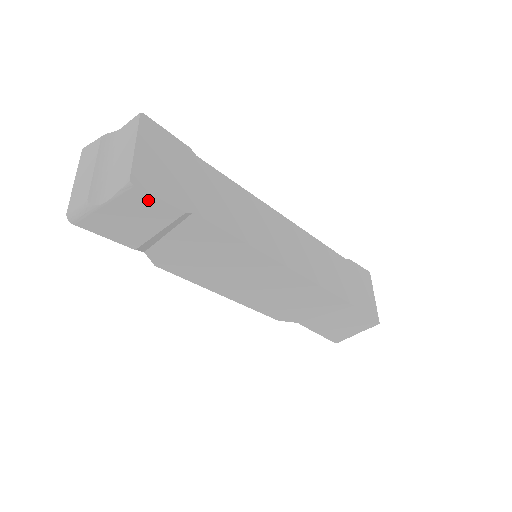
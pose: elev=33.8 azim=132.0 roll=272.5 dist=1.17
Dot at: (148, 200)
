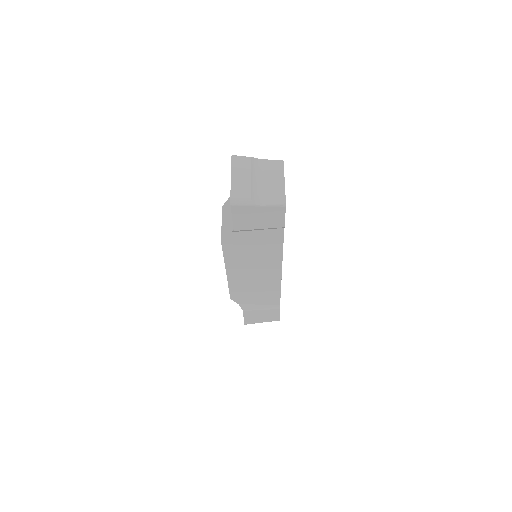
Dot at: (280, 214)
